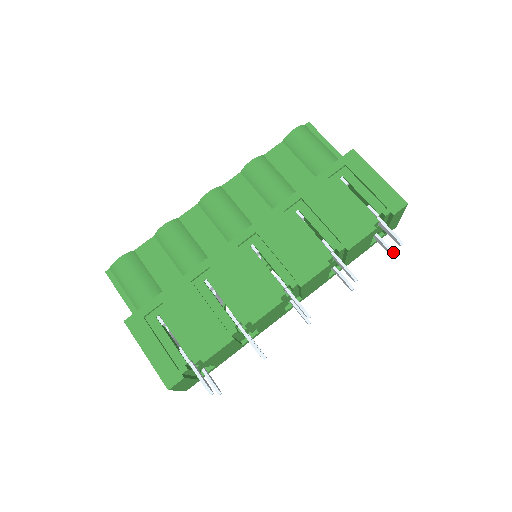
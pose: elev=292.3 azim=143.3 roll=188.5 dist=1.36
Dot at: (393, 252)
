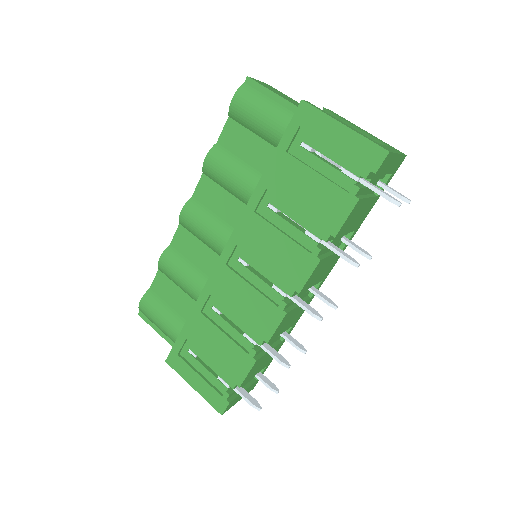
Dot at: (405, 199)
